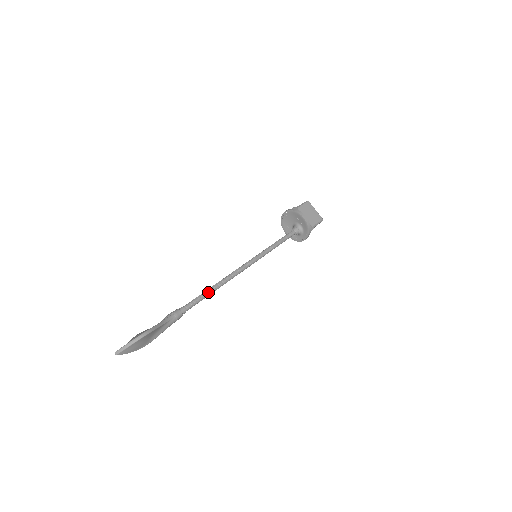
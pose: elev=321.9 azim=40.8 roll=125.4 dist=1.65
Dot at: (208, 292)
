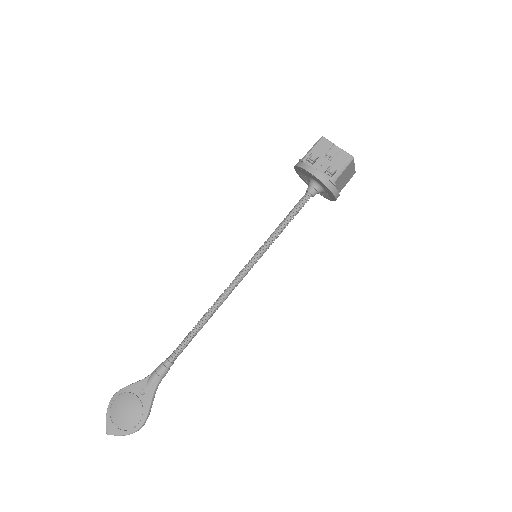
Dot at: occluded
